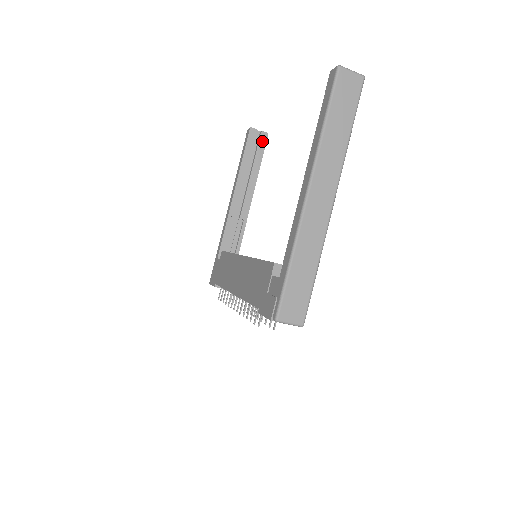
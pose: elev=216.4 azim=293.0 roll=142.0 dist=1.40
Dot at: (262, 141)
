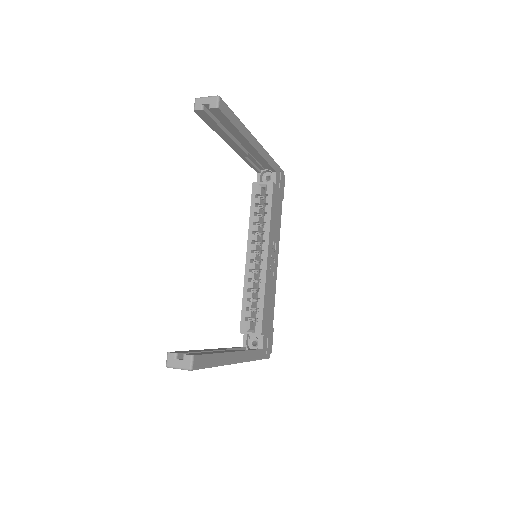
Dot at: (218, 114)
